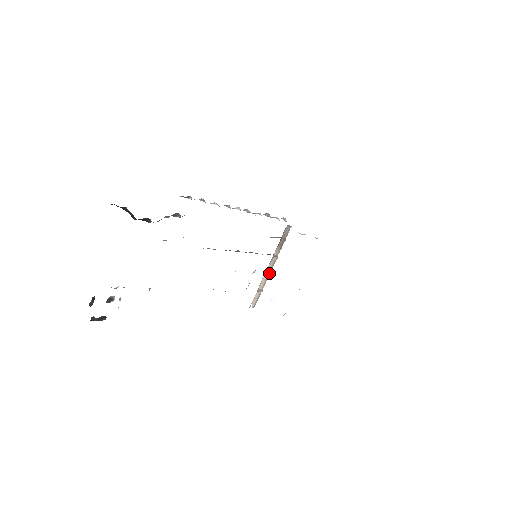
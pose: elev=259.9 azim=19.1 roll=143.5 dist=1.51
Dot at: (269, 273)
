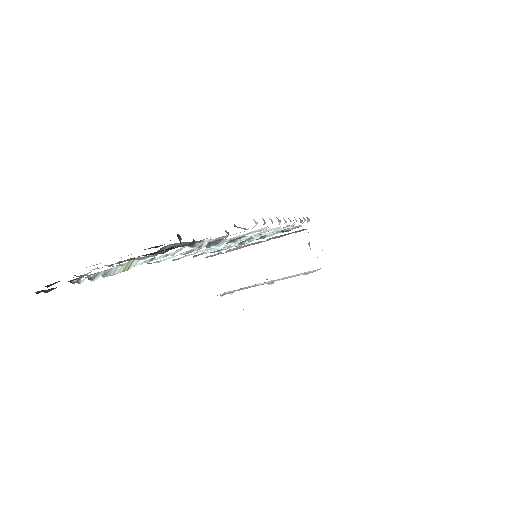
Dot at: (248, 245)
